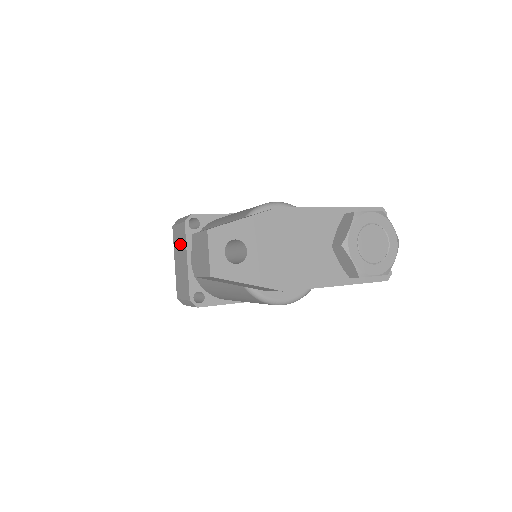
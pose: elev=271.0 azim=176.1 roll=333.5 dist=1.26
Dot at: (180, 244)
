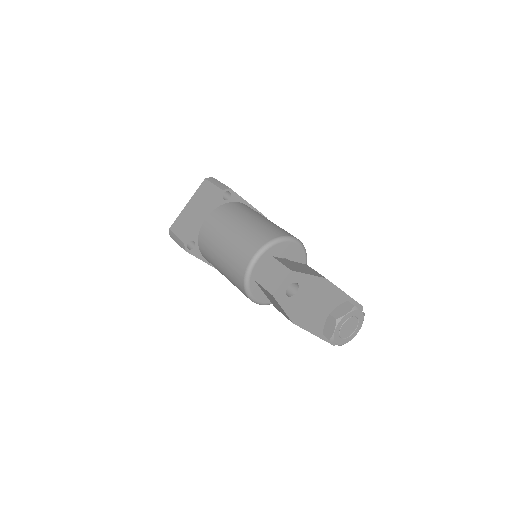
Dot at: (205, 199)
